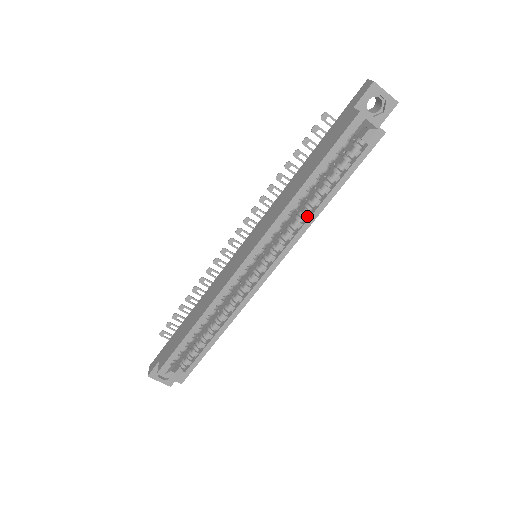
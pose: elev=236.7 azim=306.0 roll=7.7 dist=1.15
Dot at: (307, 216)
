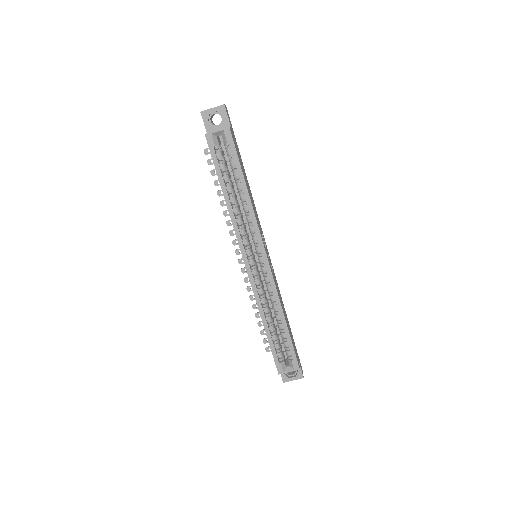
Dot at: (247, 209)
